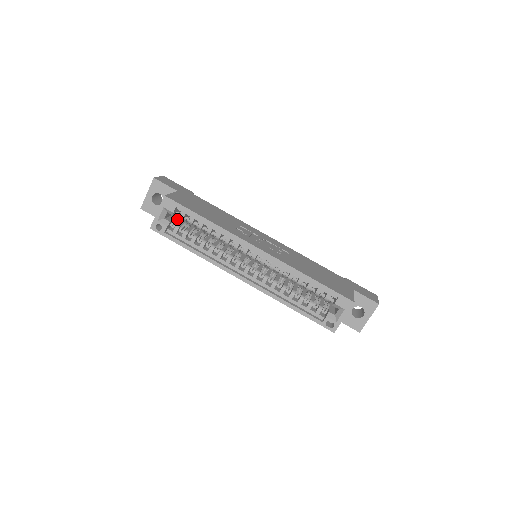
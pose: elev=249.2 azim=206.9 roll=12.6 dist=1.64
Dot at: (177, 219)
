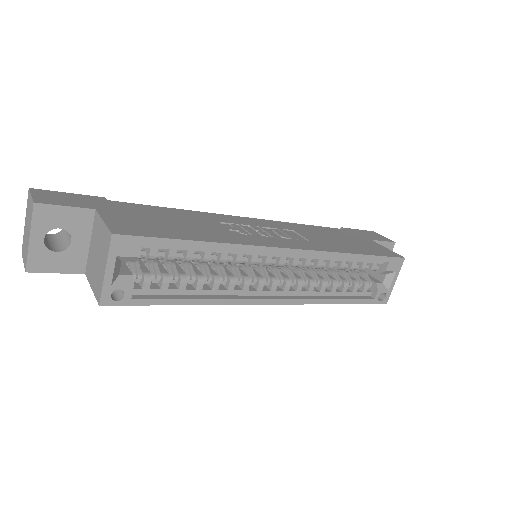
Dot at: (131, 262)
